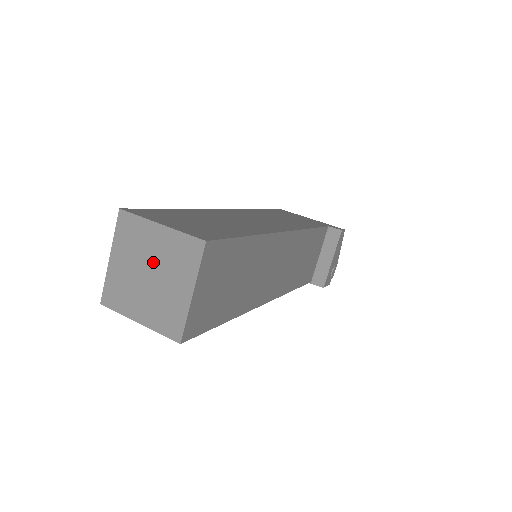
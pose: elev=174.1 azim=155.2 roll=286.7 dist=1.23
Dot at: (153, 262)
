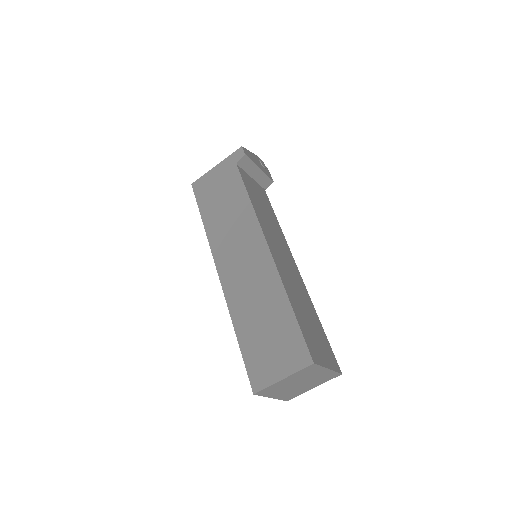
Dot at: (296, 383)
